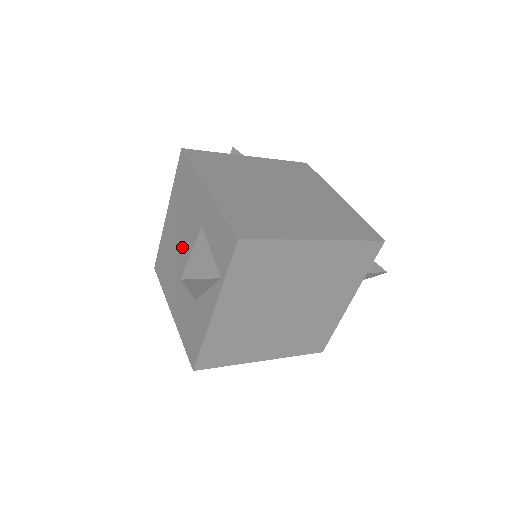
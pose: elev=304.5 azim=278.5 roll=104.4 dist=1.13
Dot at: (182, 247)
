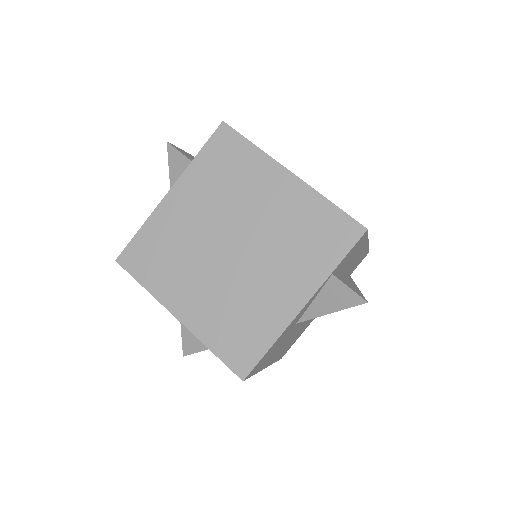
Dot at: occluded
